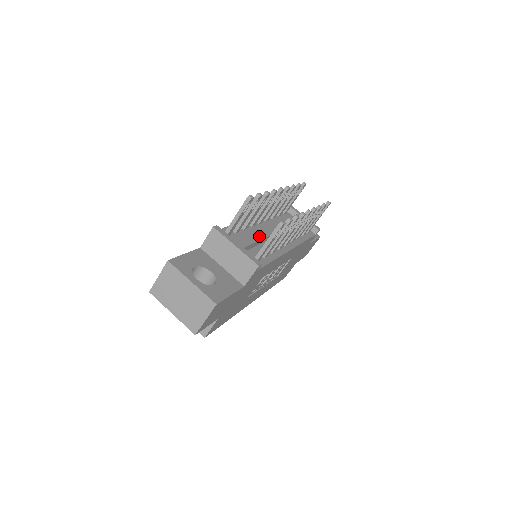
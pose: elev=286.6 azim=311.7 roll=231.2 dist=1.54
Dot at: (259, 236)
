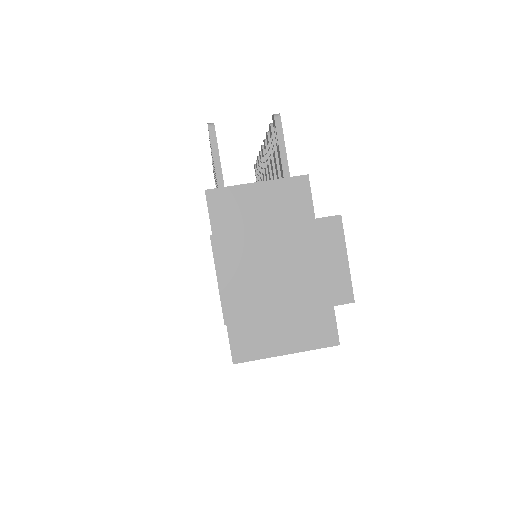
Dot at: occluded
